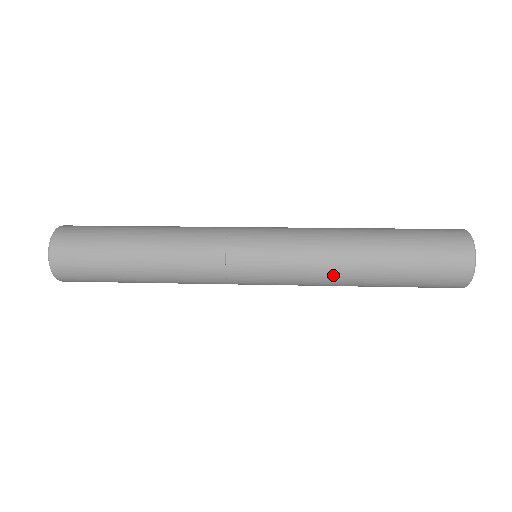
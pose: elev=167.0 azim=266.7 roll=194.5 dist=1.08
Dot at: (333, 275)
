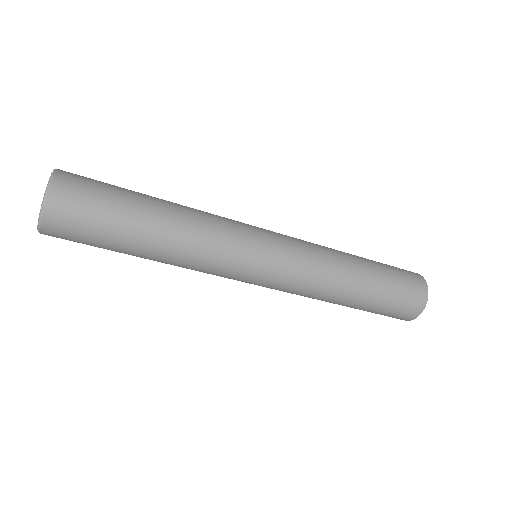
Dot at: (333, 263)
